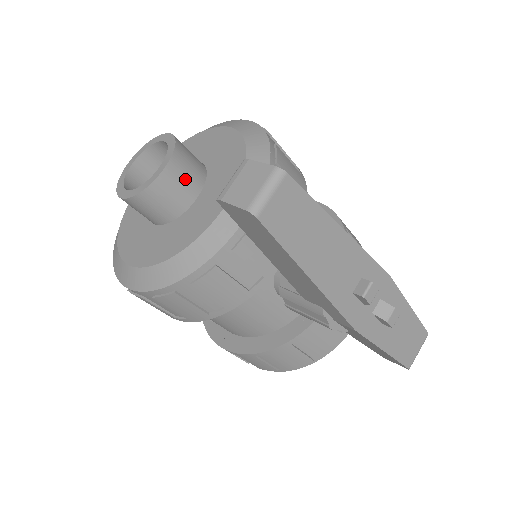
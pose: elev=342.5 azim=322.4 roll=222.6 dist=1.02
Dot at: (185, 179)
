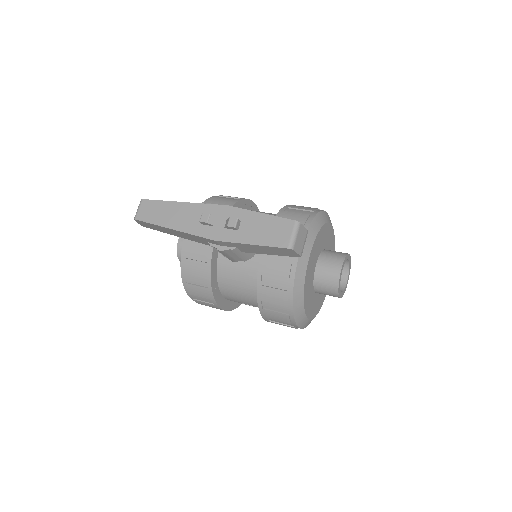
Dot at: occluded
